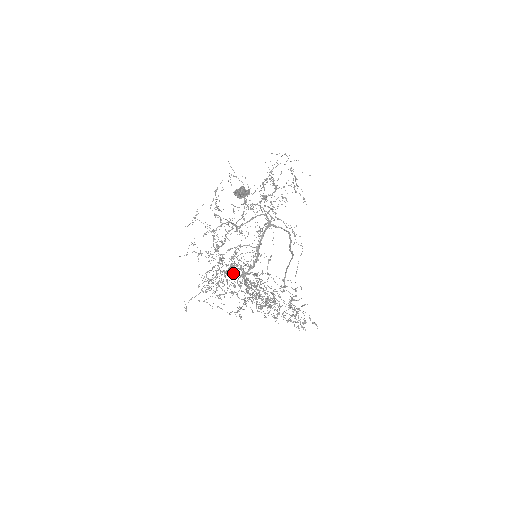
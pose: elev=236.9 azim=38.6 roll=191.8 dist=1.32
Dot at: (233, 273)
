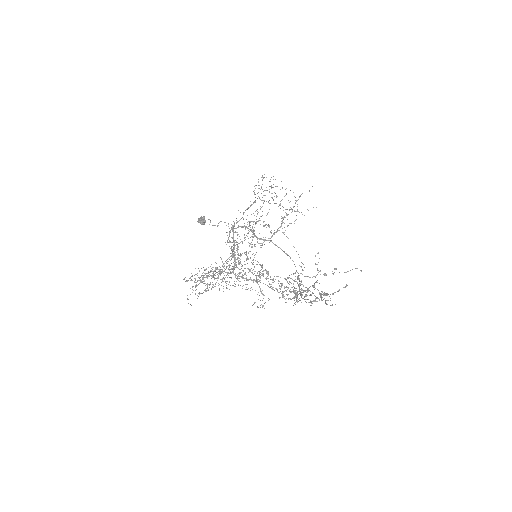
Dot at: occluded
